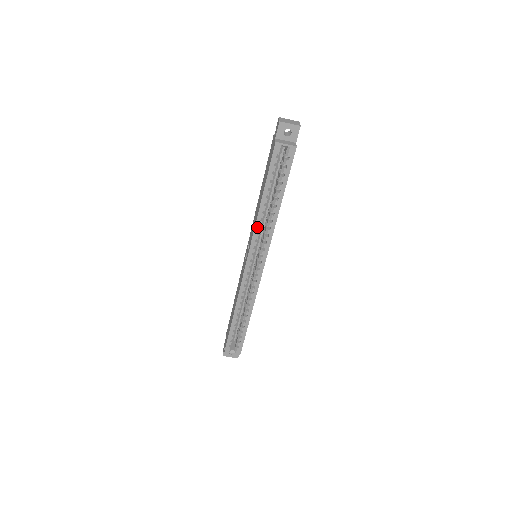
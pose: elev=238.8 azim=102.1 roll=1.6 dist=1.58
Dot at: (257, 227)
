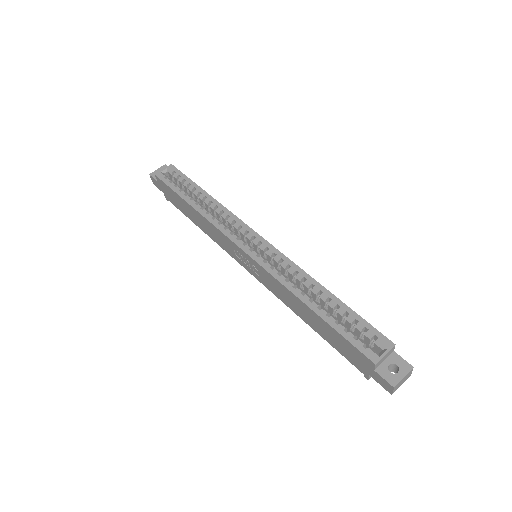
Dot at: (212, 221)
